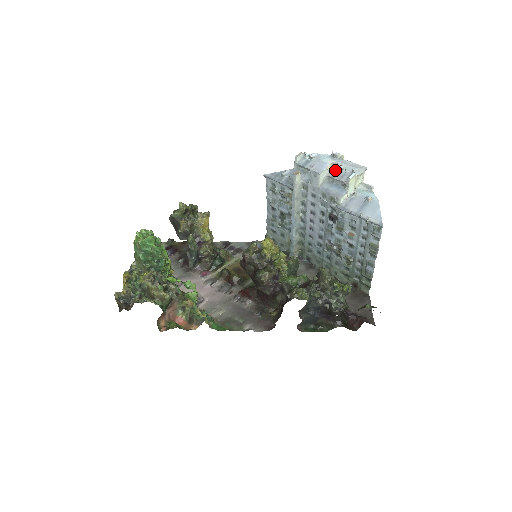
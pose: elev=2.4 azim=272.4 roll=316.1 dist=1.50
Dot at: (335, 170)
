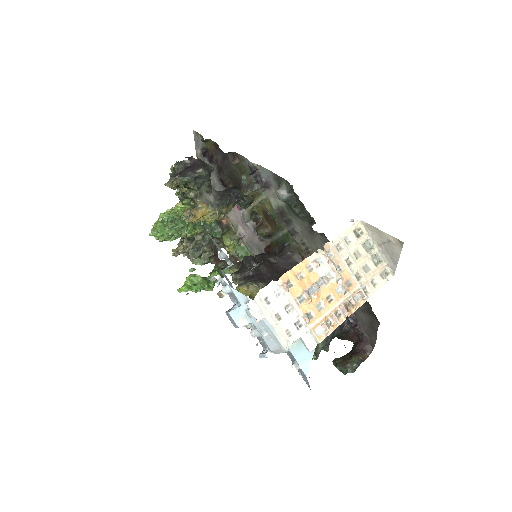
Dot at: (252, 328)
